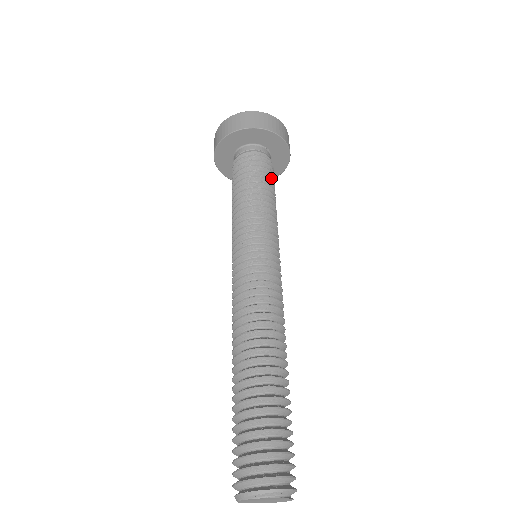
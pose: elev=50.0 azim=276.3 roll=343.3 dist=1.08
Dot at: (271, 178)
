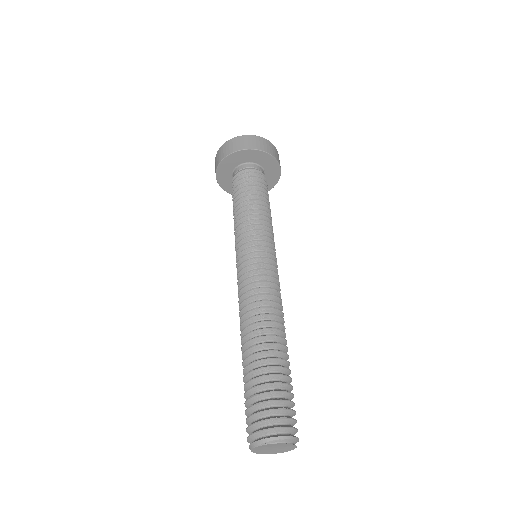
Dot at: (267, 194)
